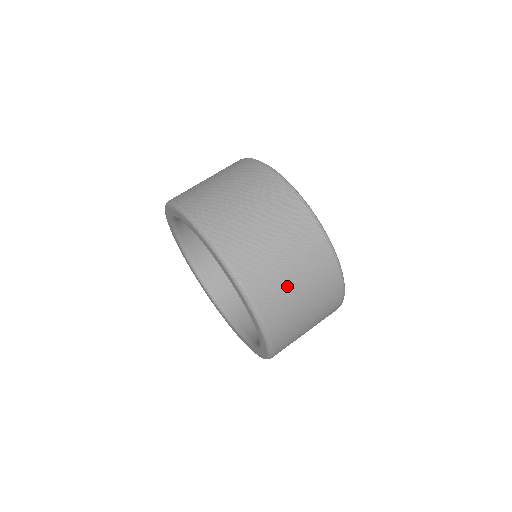
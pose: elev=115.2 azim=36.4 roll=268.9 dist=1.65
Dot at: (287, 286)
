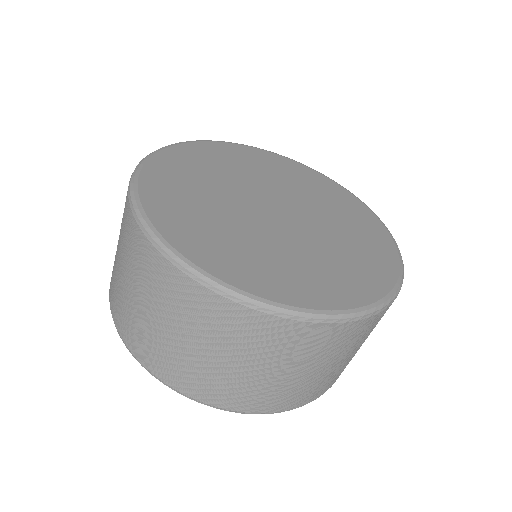
Dot at: (296, 381)
